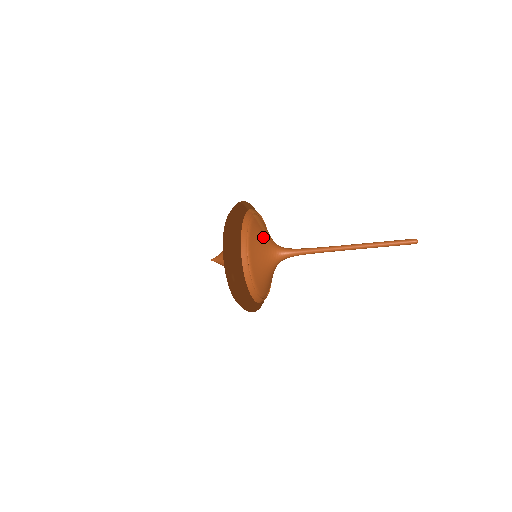
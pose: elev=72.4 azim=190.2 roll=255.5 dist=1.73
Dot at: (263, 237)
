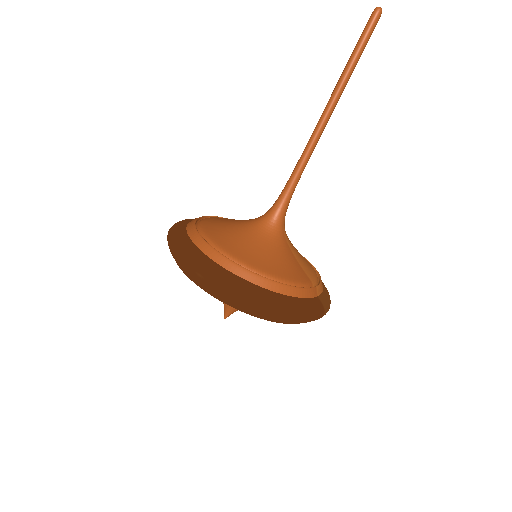
Dot at: (232, 221)
